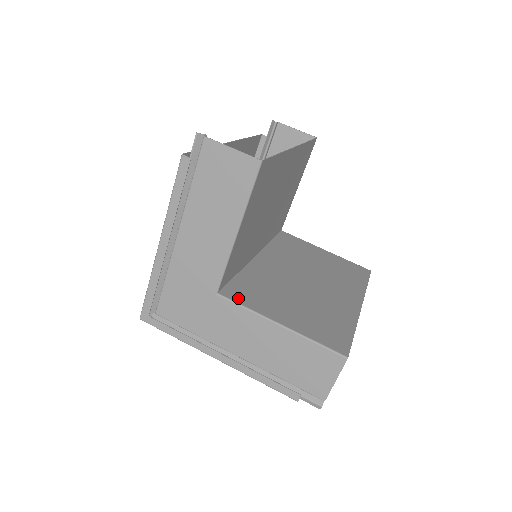
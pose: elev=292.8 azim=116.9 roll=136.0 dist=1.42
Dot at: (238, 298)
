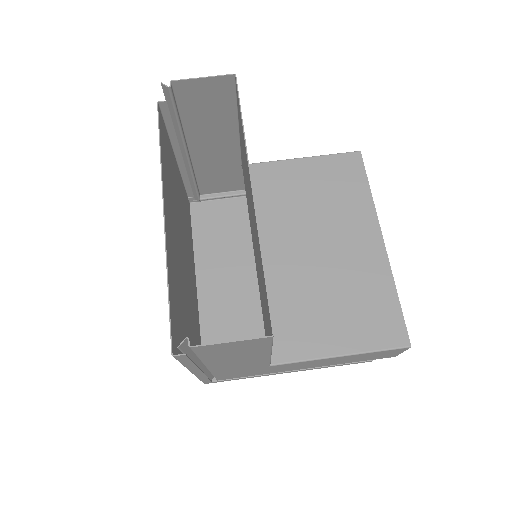
Dot at: (289, 354)
